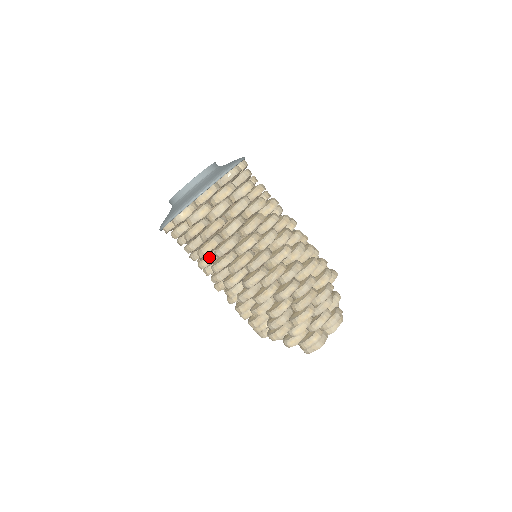
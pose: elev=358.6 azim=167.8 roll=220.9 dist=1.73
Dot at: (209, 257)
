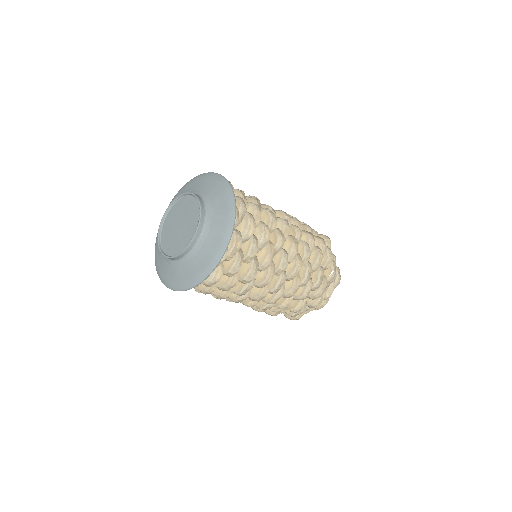
Dot at: occluded
